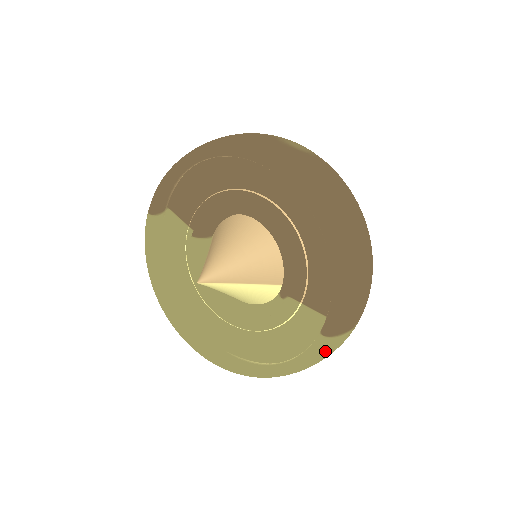
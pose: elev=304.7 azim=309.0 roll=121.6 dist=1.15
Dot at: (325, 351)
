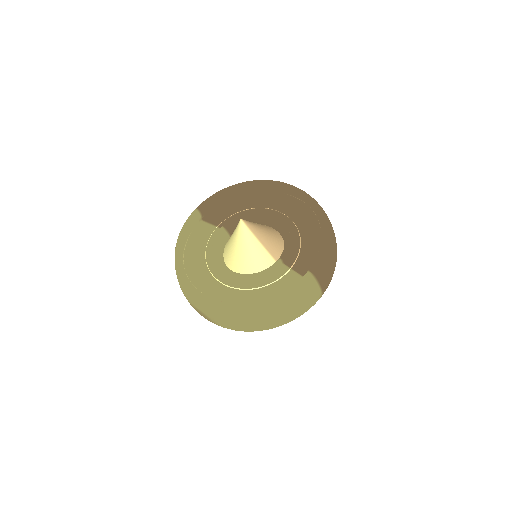
Dot at: (306, 289)
